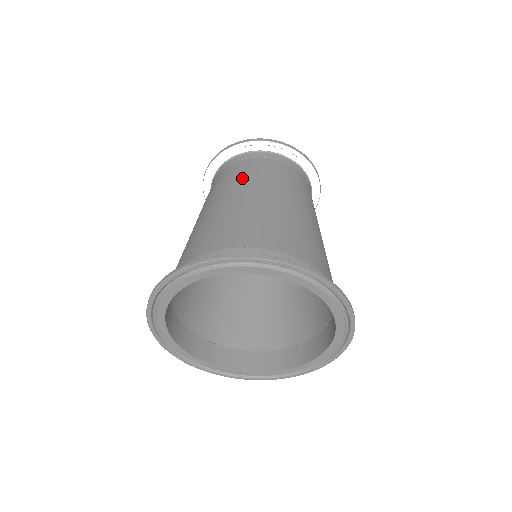
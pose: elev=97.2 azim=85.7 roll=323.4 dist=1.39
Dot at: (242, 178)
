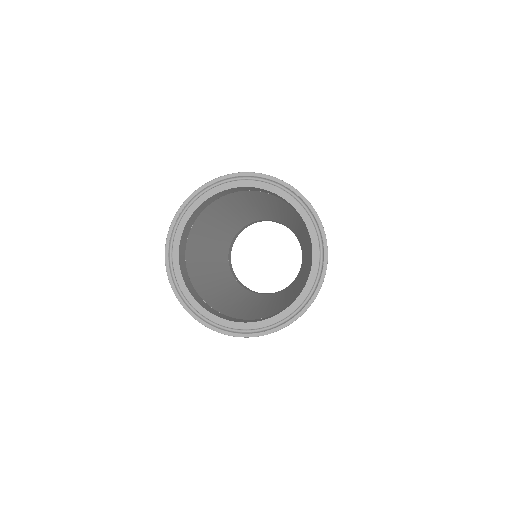
Dot at: occluded
